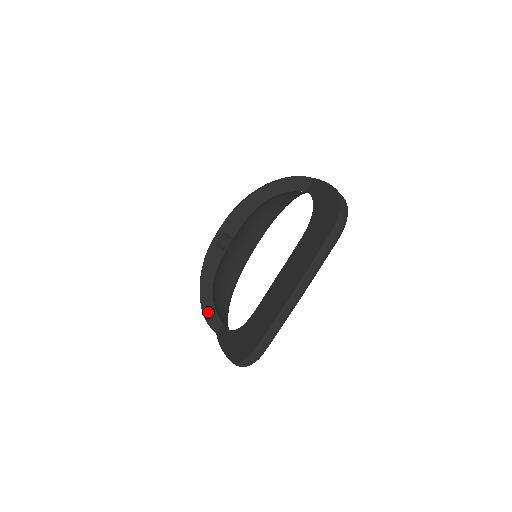
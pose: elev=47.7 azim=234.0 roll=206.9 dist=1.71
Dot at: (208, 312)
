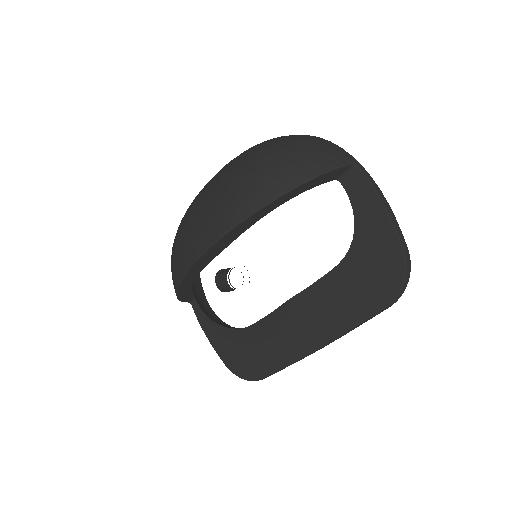
Dot at: (184, 296)
